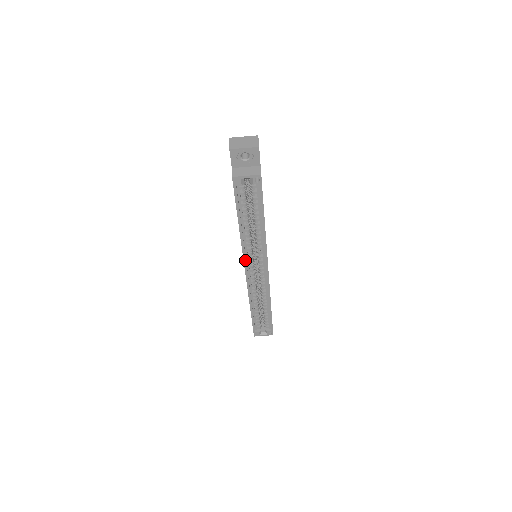
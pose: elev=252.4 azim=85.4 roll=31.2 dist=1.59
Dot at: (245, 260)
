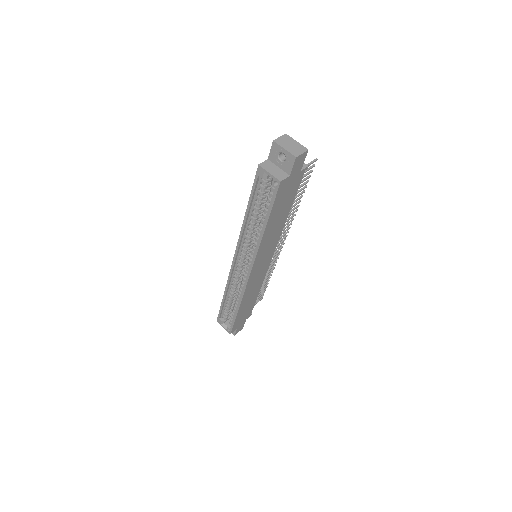
Dot at: (238, 248)
